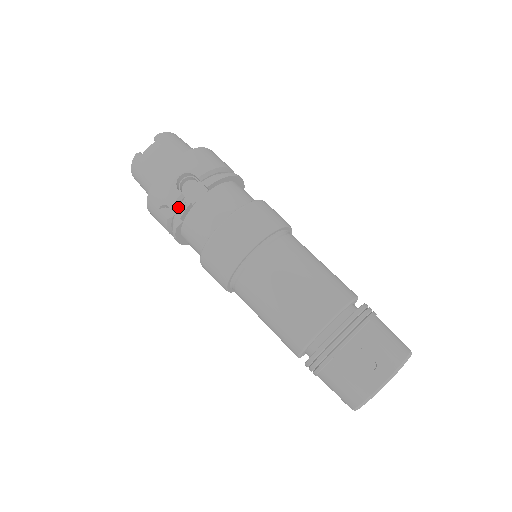
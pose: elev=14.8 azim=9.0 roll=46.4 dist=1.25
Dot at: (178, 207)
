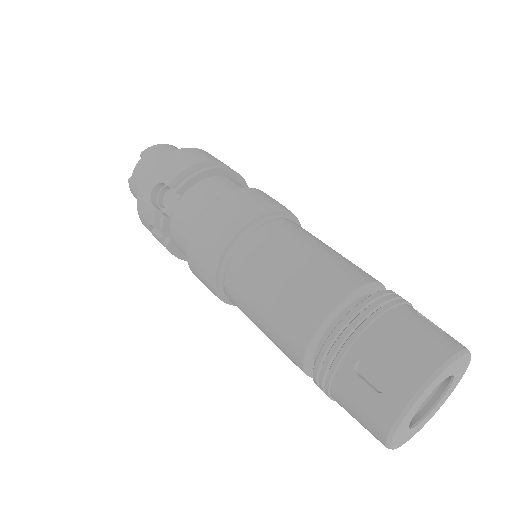
Dot at: occluded
